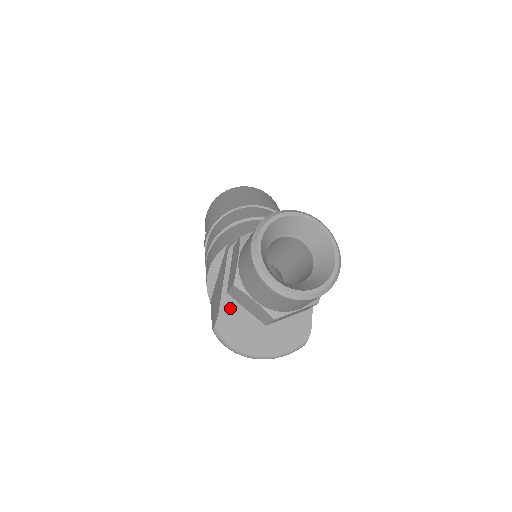
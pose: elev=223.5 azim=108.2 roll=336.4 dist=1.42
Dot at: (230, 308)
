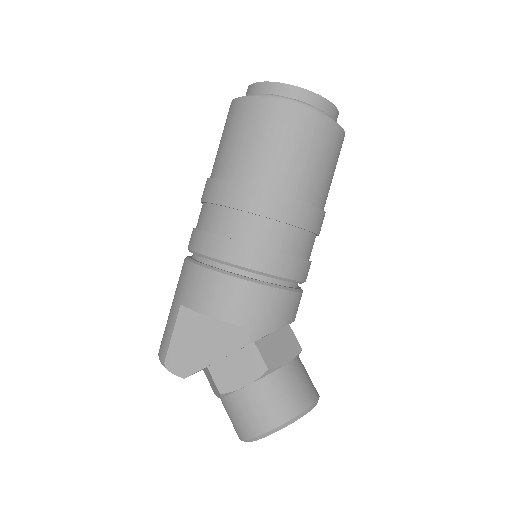
Dot at: occluded
